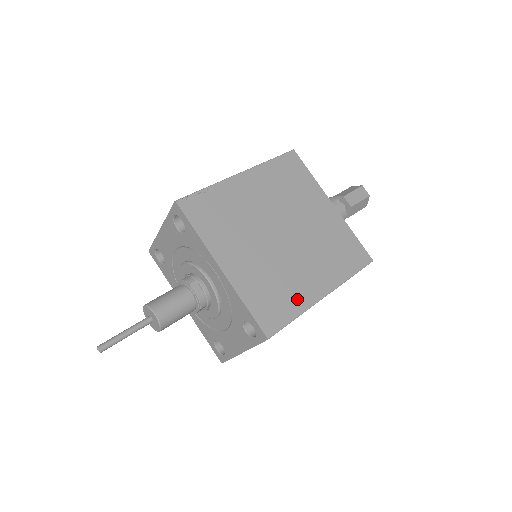
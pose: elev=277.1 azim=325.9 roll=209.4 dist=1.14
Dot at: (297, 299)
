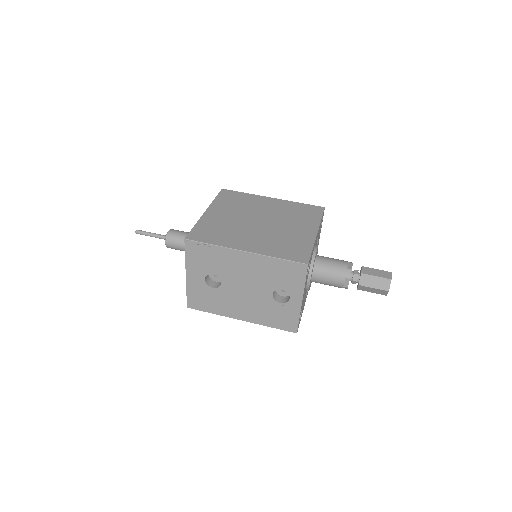
Dot at: (225, 241)
